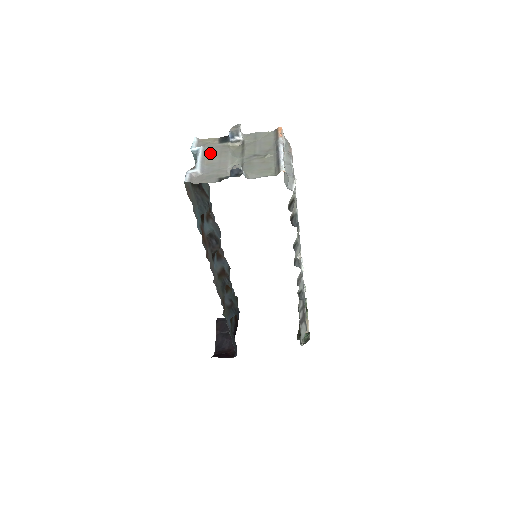
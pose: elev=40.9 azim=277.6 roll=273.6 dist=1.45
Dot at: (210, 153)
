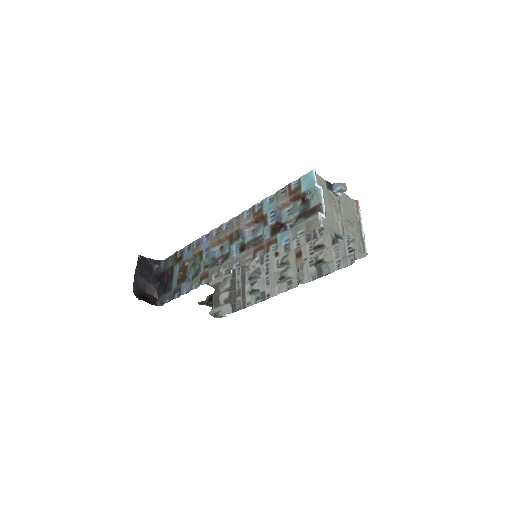
Dot at: (325, 197)
